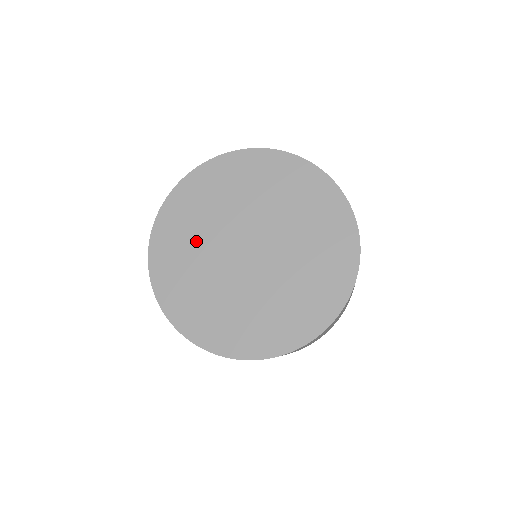
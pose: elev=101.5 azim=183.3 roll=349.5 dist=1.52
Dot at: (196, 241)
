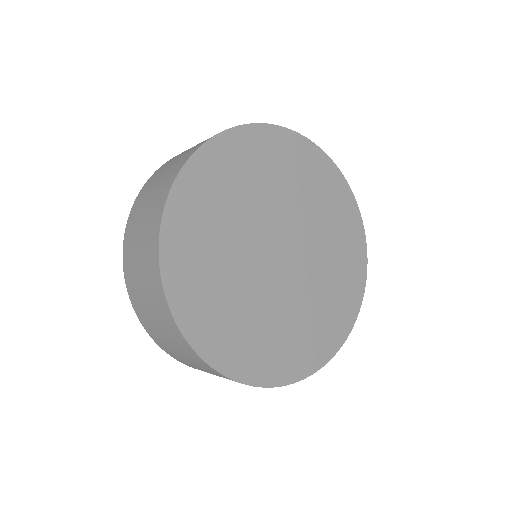
Dot at: (228, 281)
